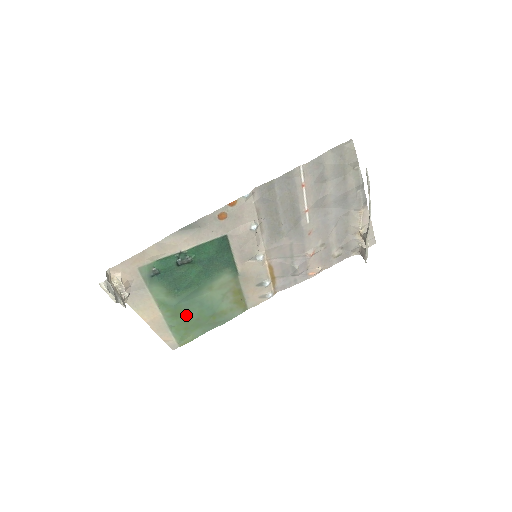
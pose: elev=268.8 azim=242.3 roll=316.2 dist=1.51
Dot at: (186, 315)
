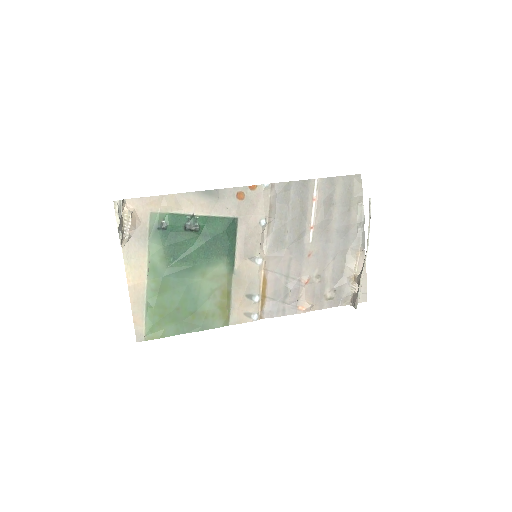
Dot at: (169, 297)
